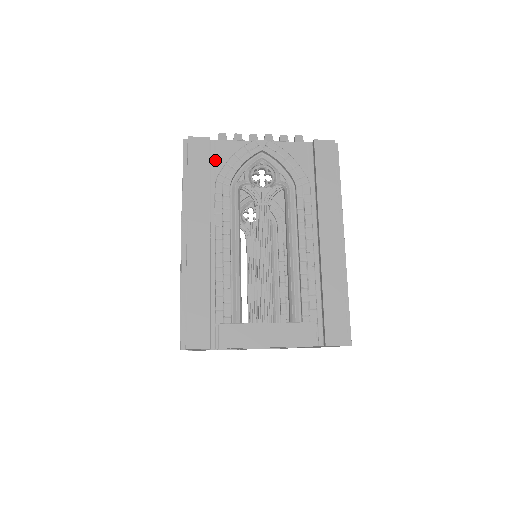
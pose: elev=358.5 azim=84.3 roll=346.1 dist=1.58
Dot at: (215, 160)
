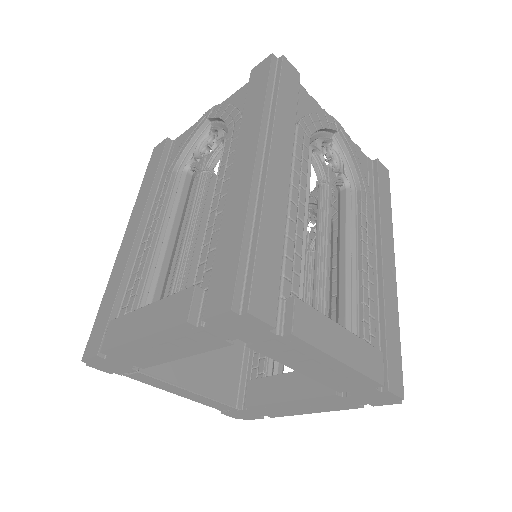
Dot at: (171, 155)
